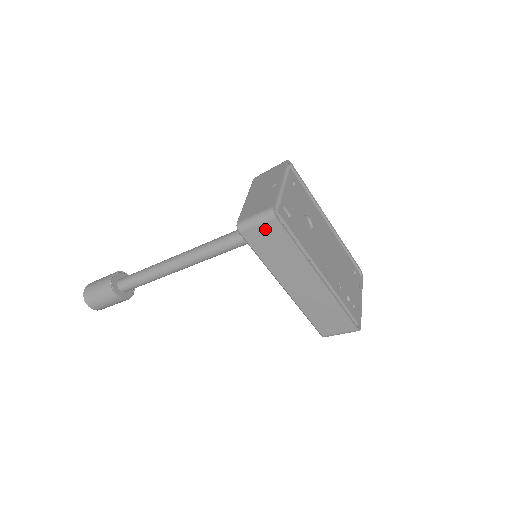
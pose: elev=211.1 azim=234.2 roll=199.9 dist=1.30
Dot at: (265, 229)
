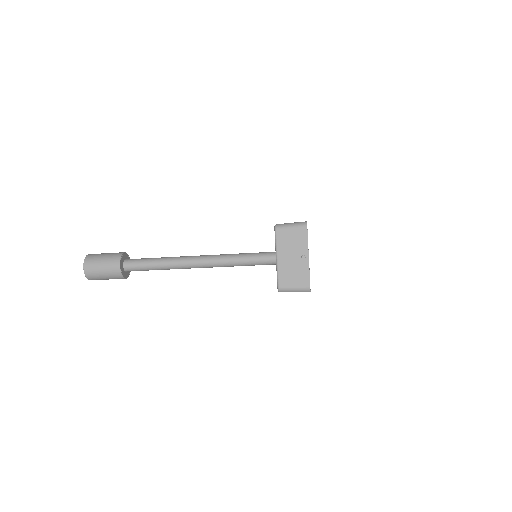
Dot at: occluded
